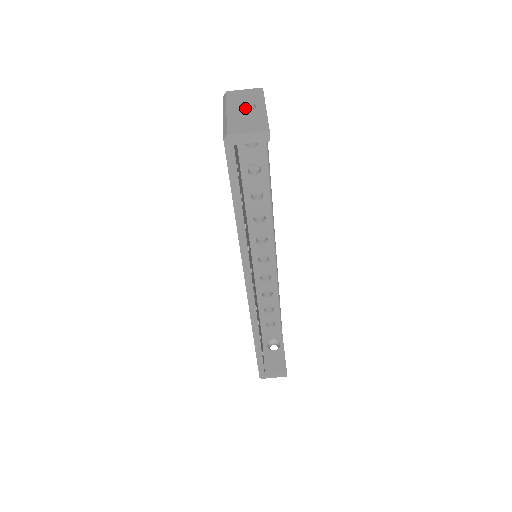
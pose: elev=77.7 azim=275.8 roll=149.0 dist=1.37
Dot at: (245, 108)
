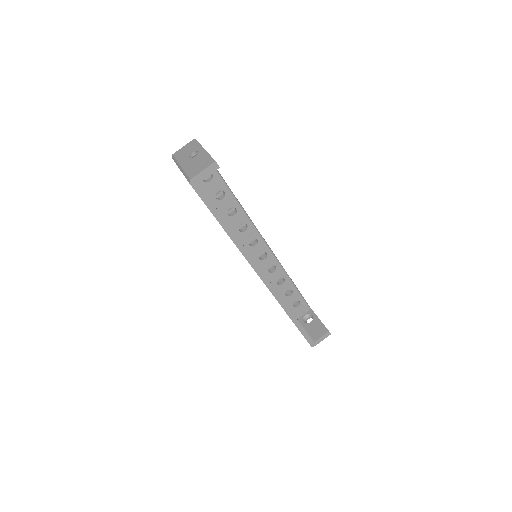
Dot at: (191, 157)
